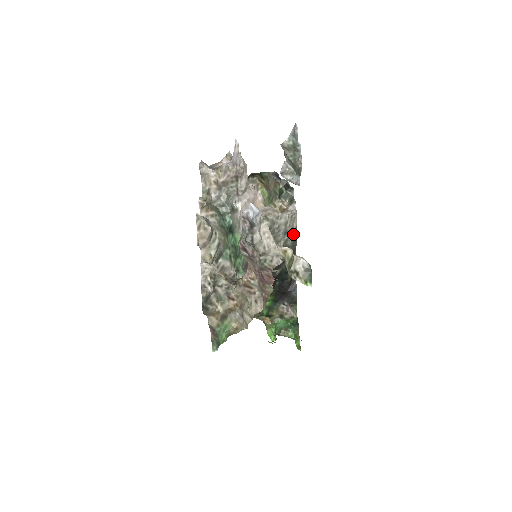
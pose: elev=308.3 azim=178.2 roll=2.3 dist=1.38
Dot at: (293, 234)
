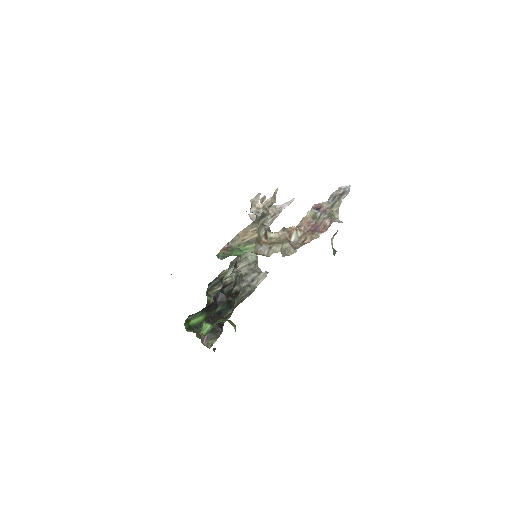
Dot at: (254, 287)
